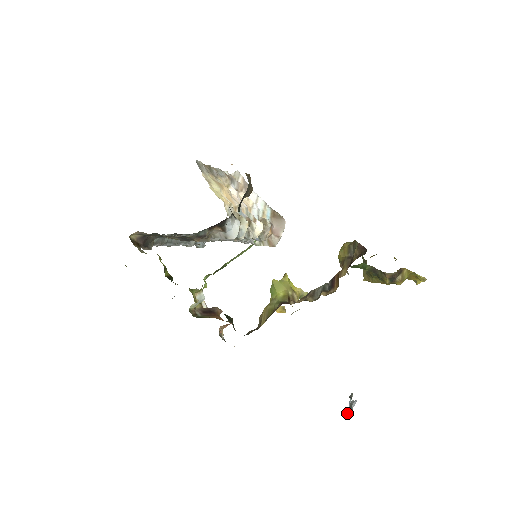
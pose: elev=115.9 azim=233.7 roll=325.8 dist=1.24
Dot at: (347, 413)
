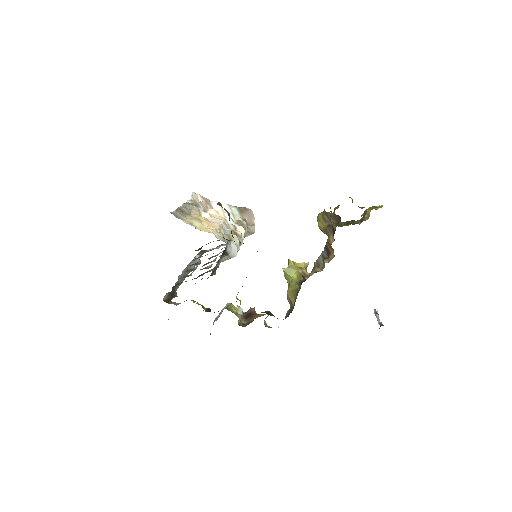
Dot at: occluded
